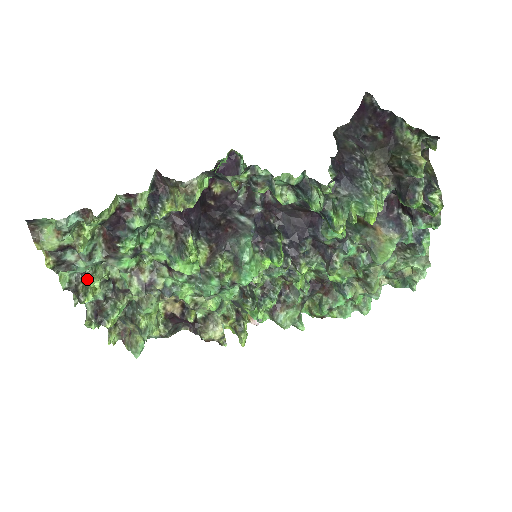
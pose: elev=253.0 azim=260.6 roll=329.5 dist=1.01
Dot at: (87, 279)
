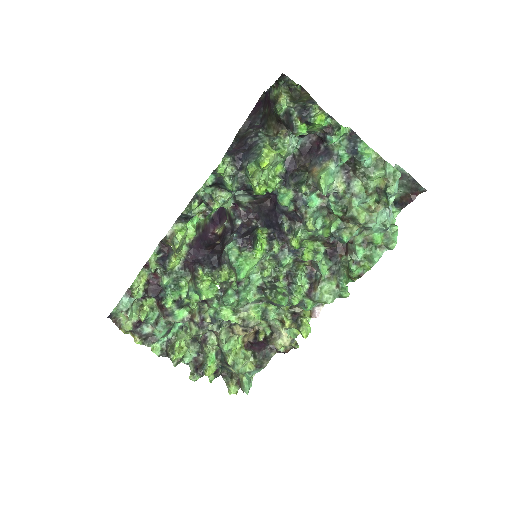
Dot at: (173, 343)
